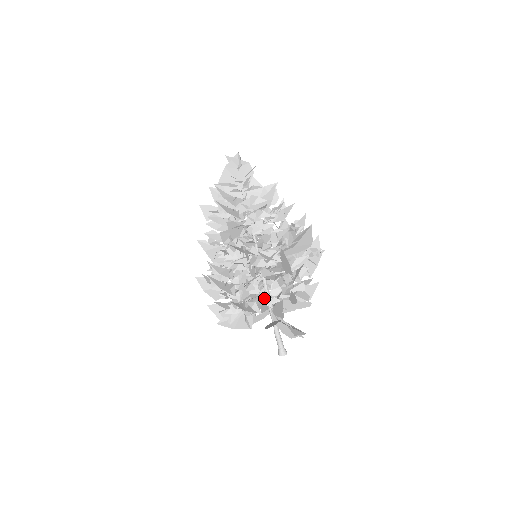
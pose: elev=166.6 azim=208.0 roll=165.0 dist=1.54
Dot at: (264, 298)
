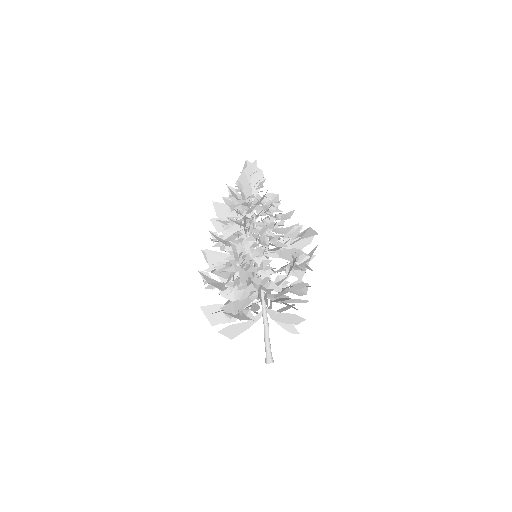
Dot at: (277, 281)
